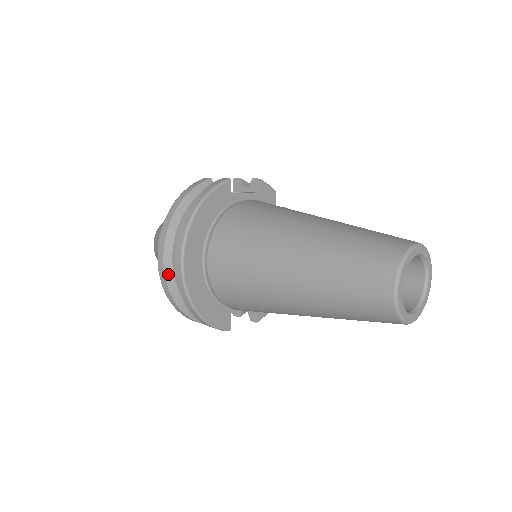
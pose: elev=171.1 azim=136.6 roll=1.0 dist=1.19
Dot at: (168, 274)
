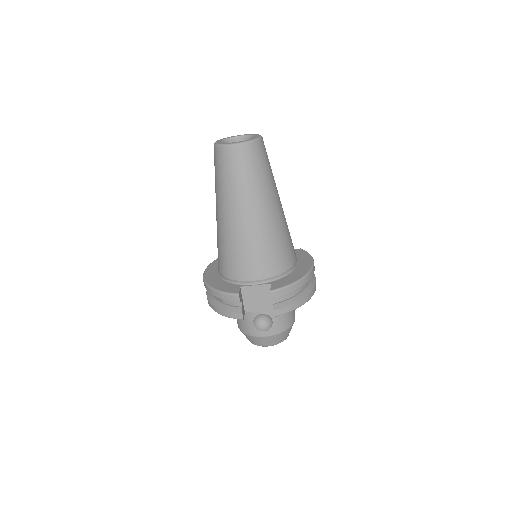
Dot at: (208, 292)
